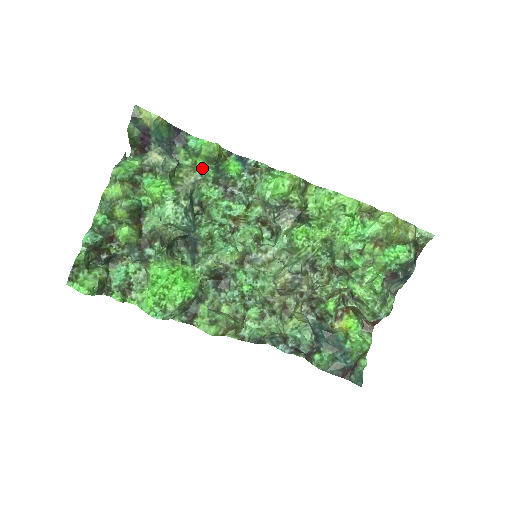
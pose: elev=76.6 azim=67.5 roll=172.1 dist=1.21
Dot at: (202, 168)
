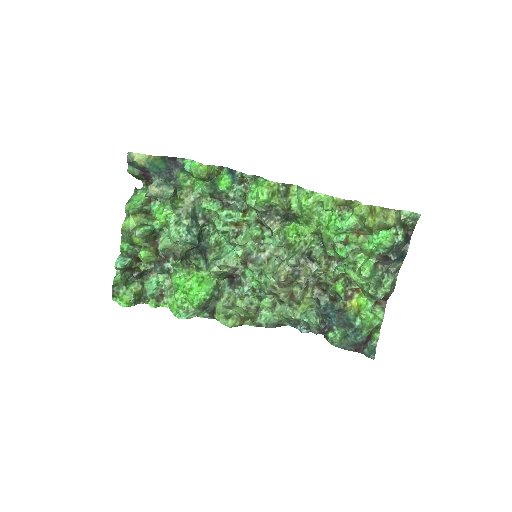
Dot at: (199, 186)
